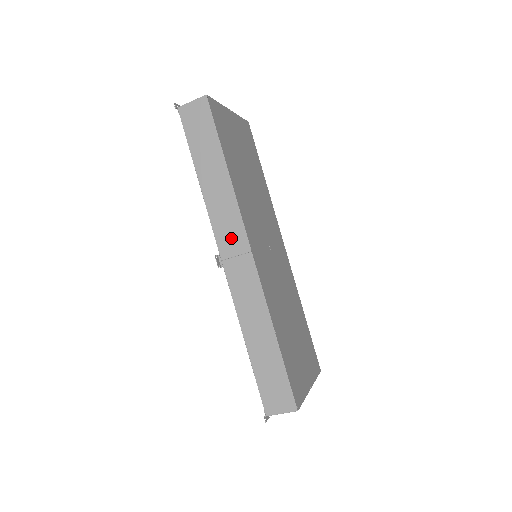
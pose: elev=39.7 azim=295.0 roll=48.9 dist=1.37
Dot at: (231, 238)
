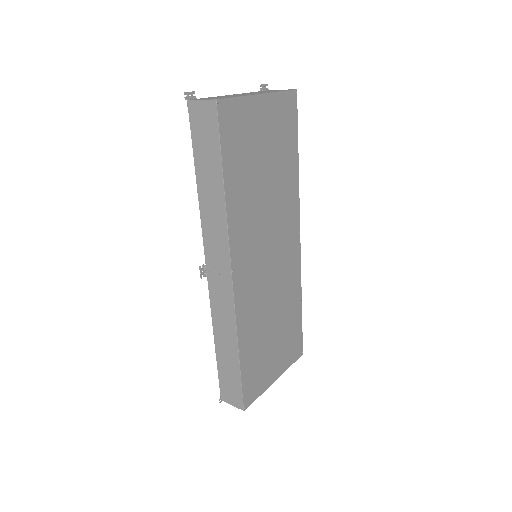
Dot at: (217, 257)
